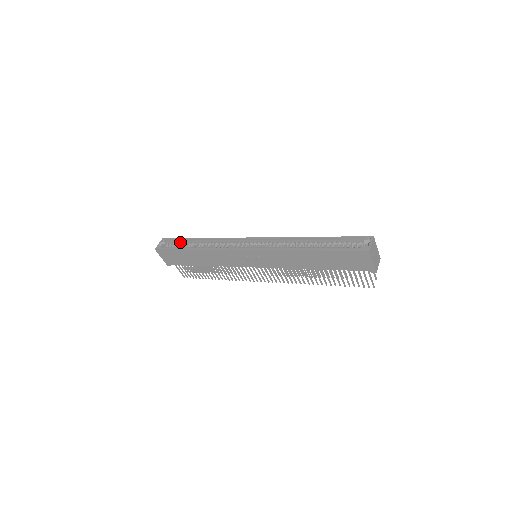
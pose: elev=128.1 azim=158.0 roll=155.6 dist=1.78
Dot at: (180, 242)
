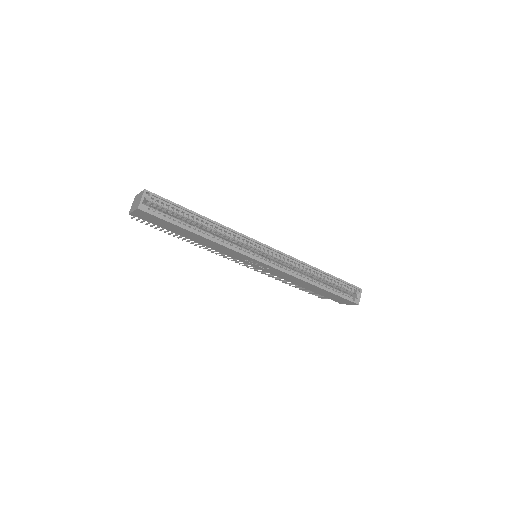
Dot at: (175, 209)
